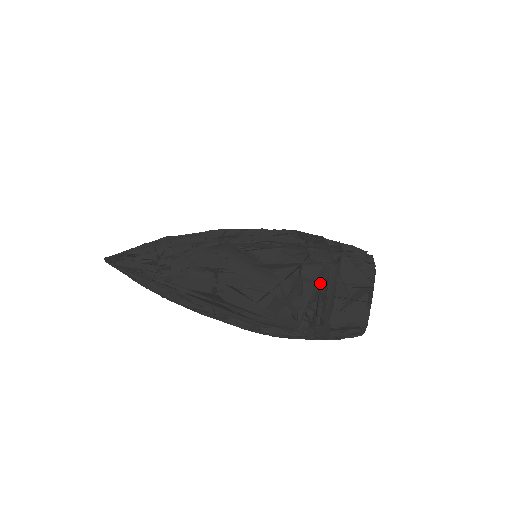
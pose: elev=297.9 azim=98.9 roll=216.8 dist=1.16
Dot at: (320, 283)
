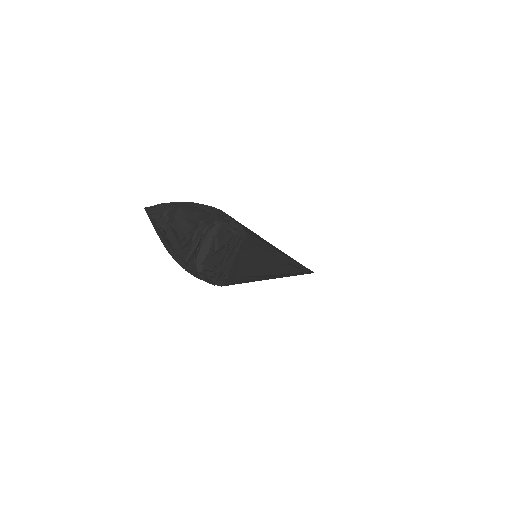
Dot at: (203, 235)
